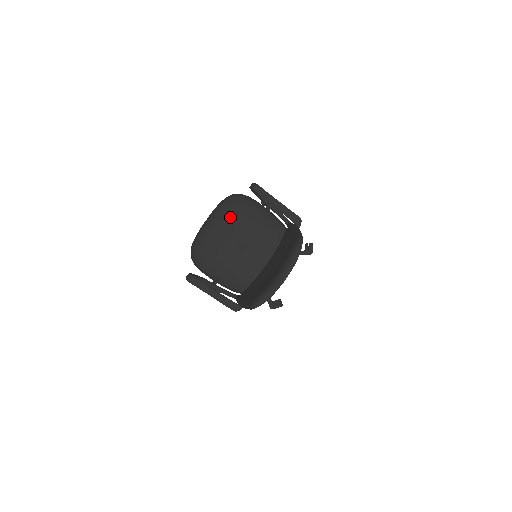
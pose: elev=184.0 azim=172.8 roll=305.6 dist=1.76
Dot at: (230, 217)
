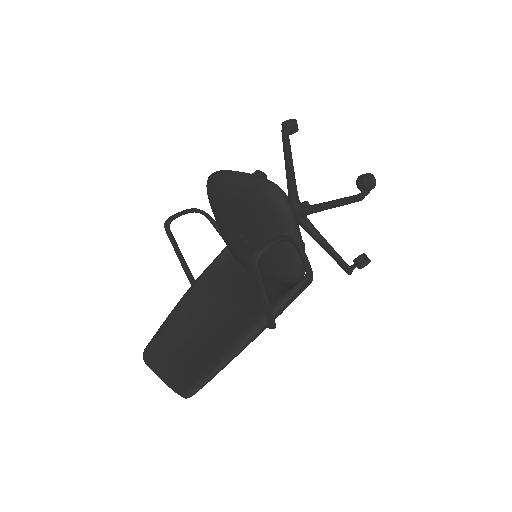
Dot at: (251, 211)
